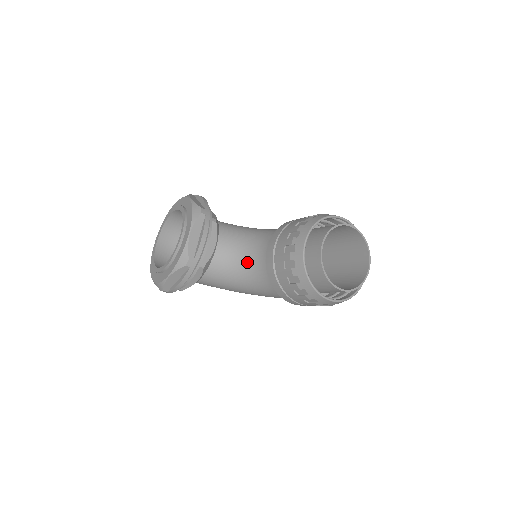
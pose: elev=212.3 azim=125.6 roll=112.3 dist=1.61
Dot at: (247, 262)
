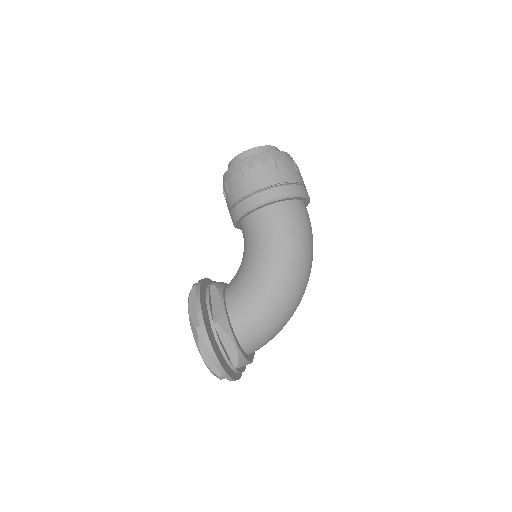
Dot at: (243, 255)
